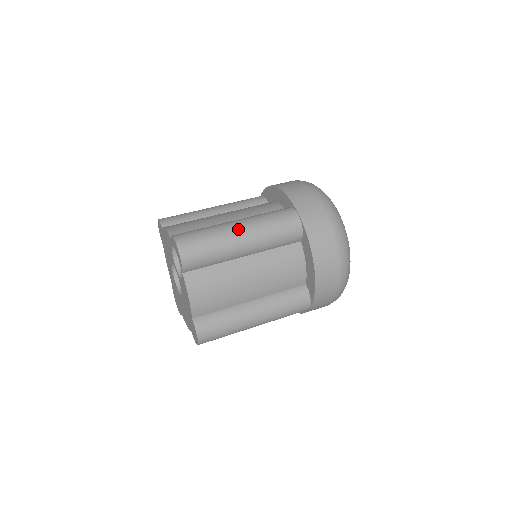
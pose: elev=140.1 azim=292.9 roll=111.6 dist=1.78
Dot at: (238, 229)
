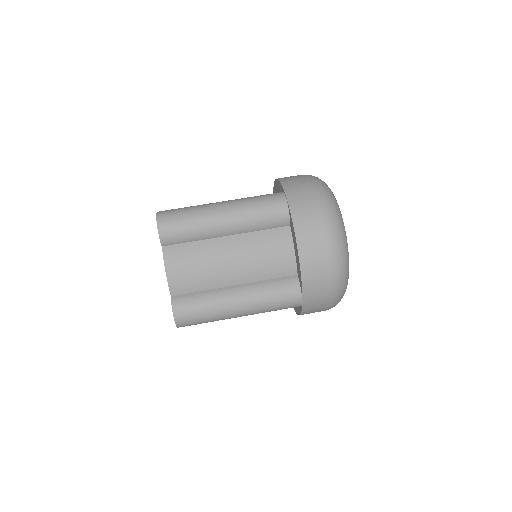
Dot at: (237, 314)
